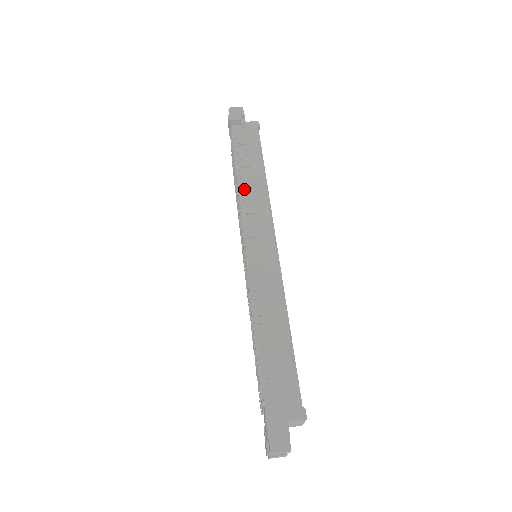
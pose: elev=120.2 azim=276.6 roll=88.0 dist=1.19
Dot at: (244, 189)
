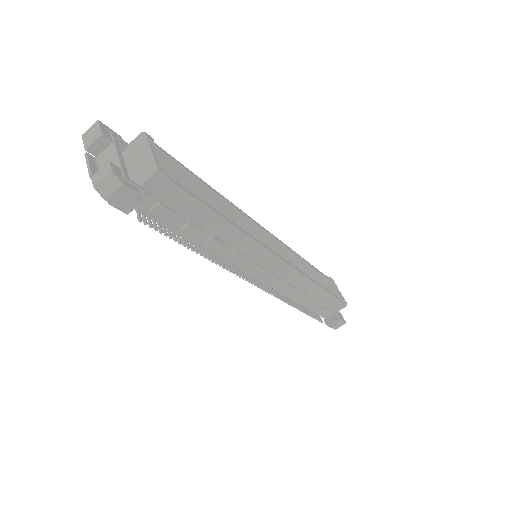
Dot at: (216, 250)
